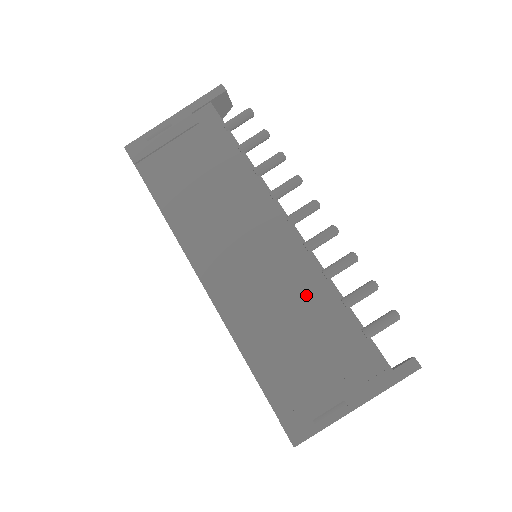
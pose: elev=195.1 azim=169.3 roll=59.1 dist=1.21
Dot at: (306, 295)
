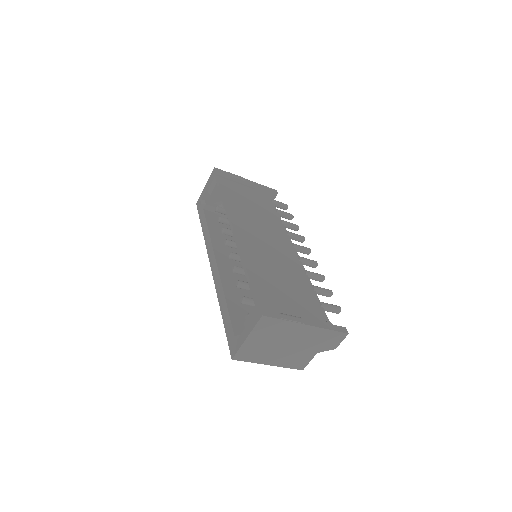
Dot at: (292, 272)
